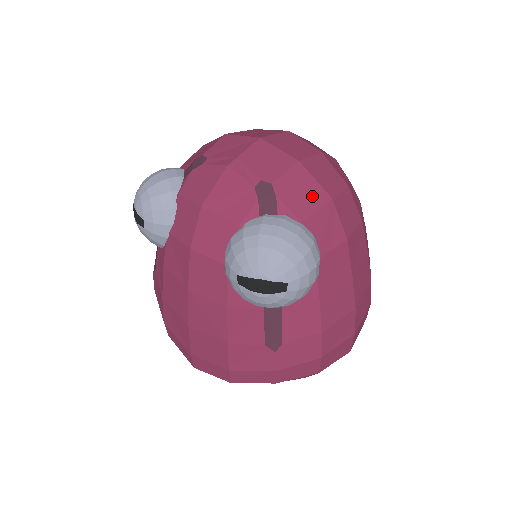
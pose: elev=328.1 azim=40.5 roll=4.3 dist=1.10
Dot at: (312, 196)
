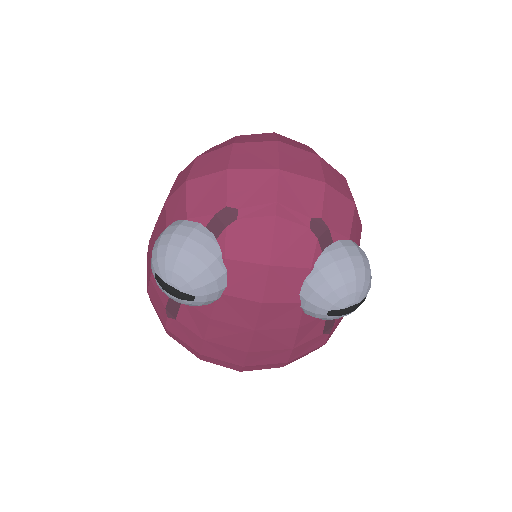
Dot at: (345, 211)
